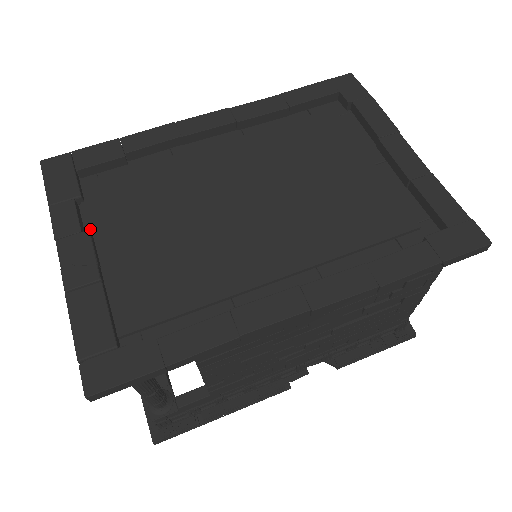
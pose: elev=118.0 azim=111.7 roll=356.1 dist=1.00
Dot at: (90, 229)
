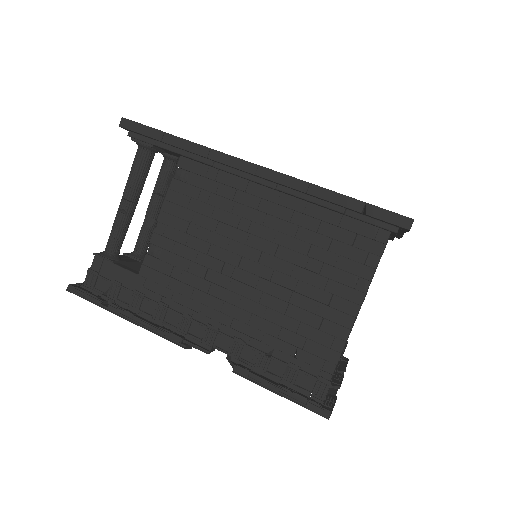
Dot at: occluded
